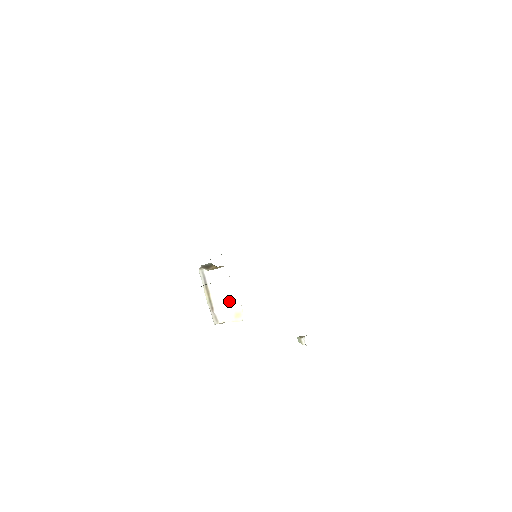
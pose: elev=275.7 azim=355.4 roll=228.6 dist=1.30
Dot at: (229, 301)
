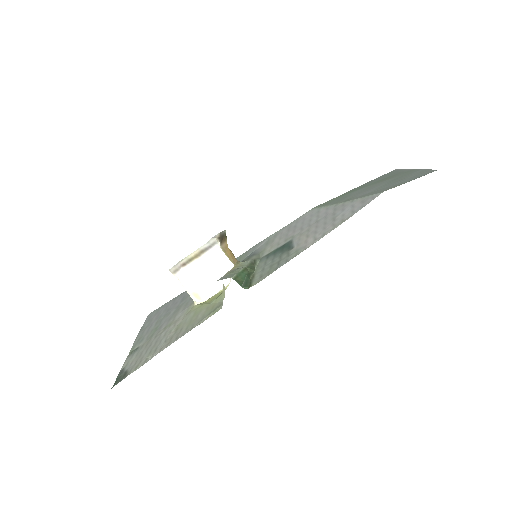
Dot at: (204, 282)
